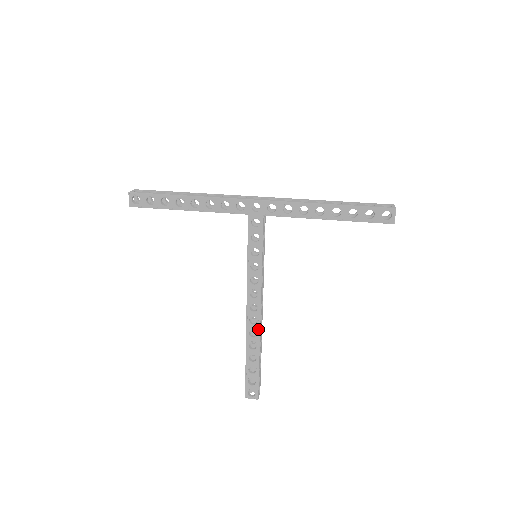
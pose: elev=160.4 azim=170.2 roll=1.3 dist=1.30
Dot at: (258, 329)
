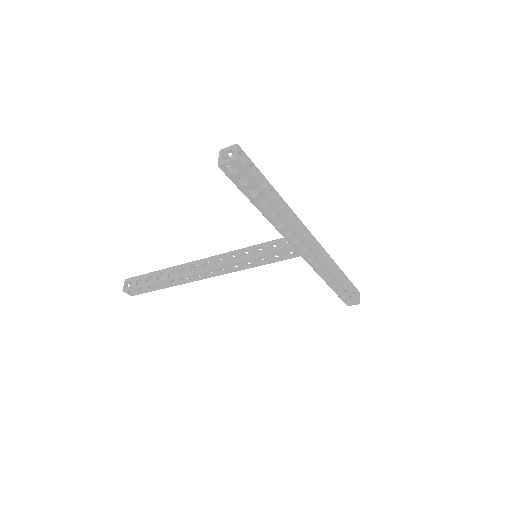
Dot at: (193, 280)
